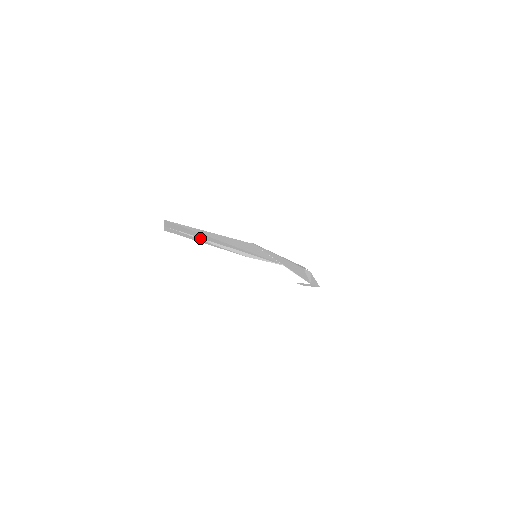
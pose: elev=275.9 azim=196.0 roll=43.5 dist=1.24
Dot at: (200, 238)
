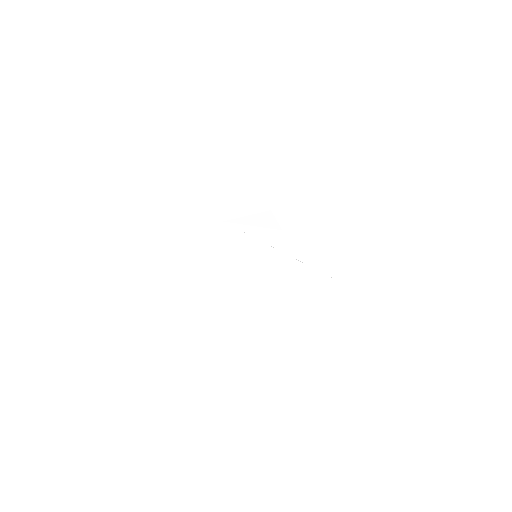
Dot at: (216, 274)
